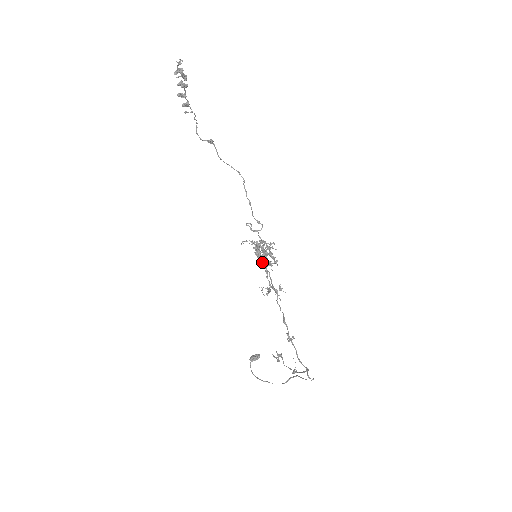
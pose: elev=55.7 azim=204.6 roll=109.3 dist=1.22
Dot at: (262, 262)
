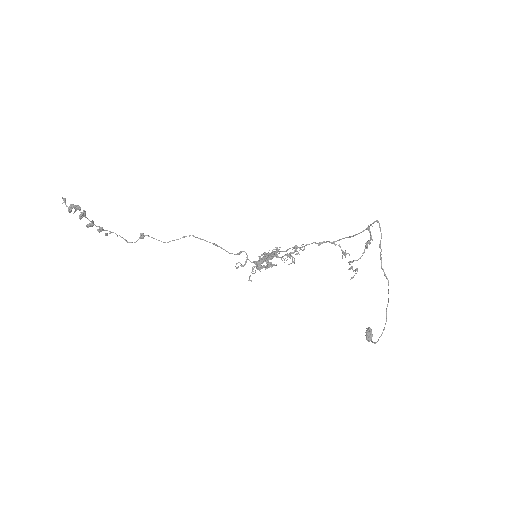
Dot at: (268, 258)
